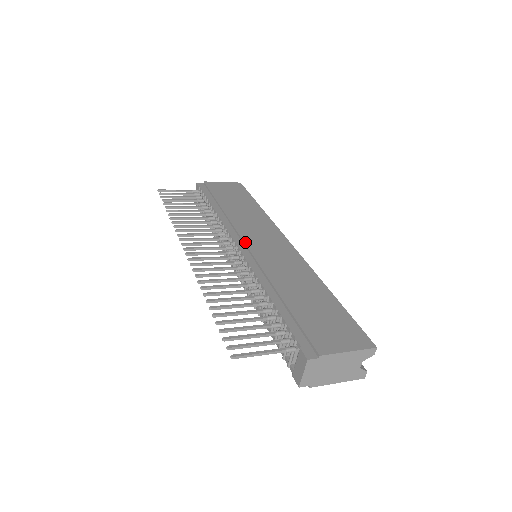
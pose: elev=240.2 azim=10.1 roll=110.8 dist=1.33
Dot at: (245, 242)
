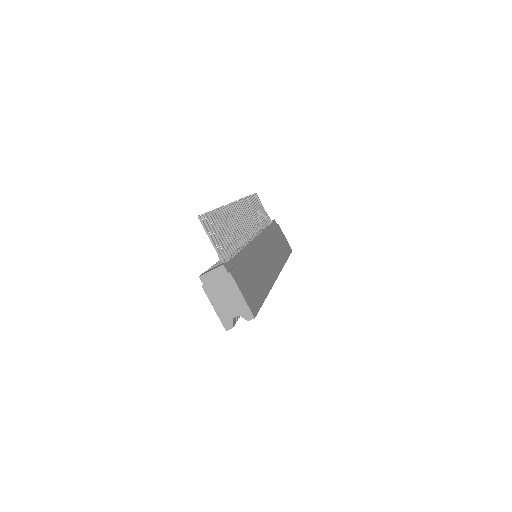
Dot at: (262, 241)
